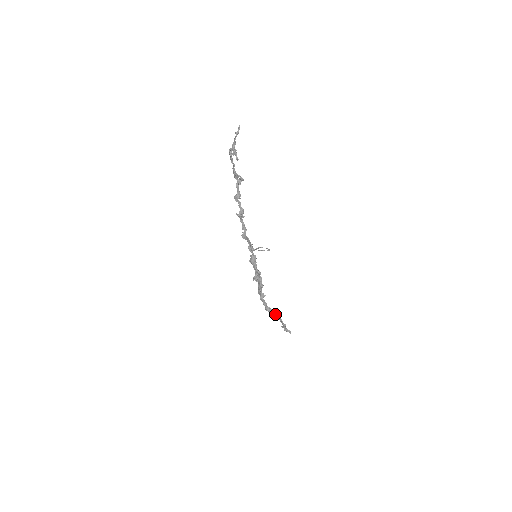
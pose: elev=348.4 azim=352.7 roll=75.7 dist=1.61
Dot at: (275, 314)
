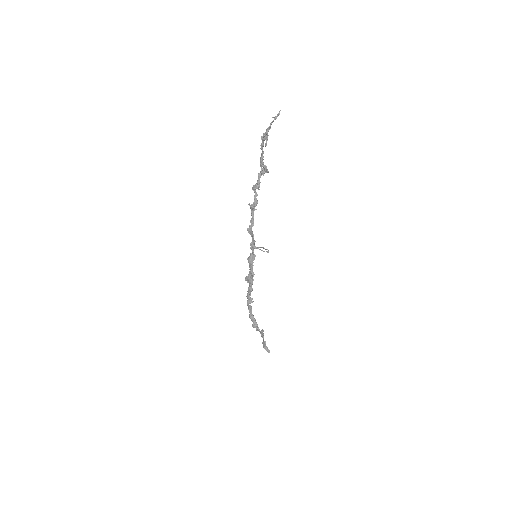
Dot at: occluded
